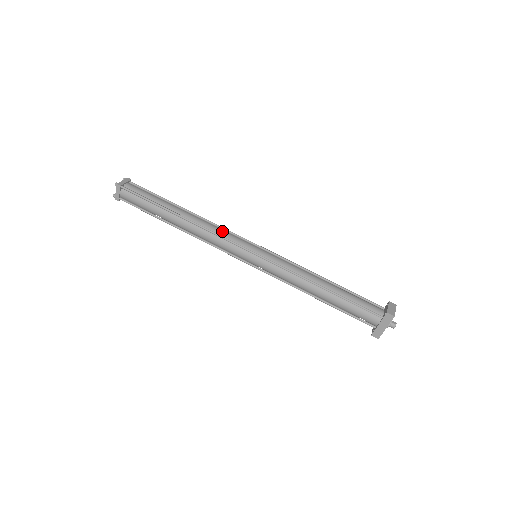
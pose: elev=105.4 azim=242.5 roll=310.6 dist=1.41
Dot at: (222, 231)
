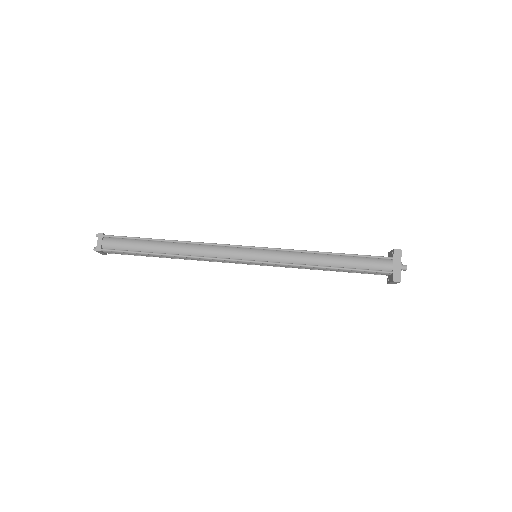
Dot at: occluded
